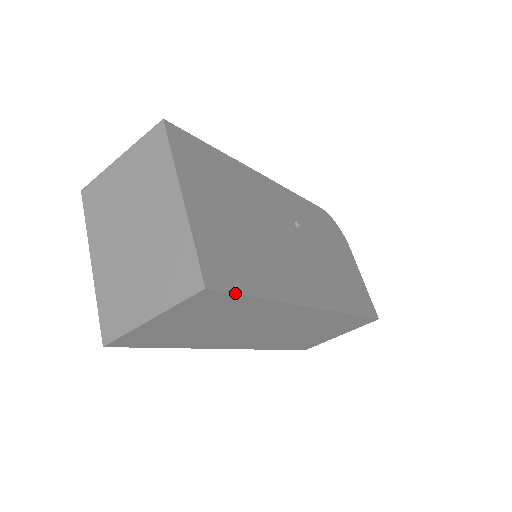
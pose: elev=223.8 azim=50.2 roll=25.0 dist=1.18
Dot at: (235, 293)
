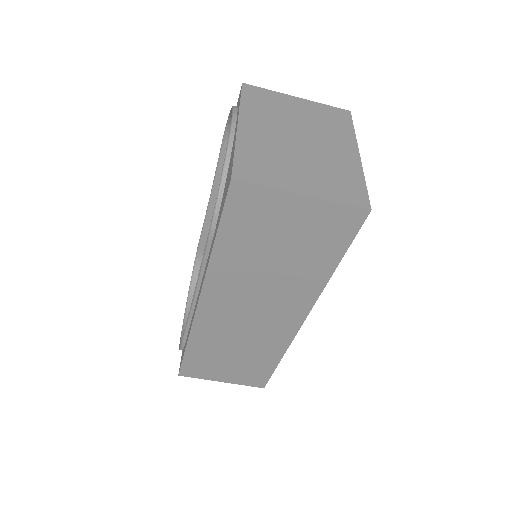
Dot at: occluded
